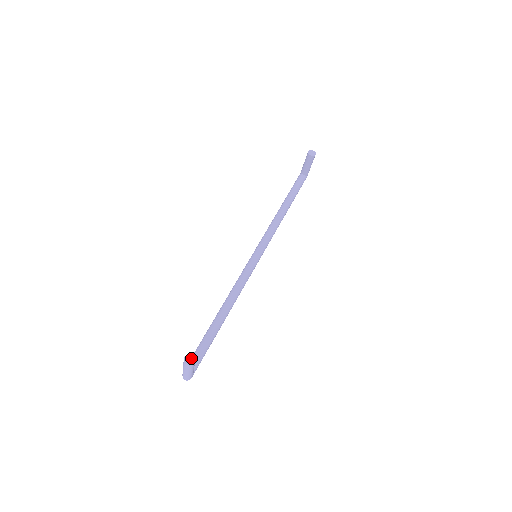
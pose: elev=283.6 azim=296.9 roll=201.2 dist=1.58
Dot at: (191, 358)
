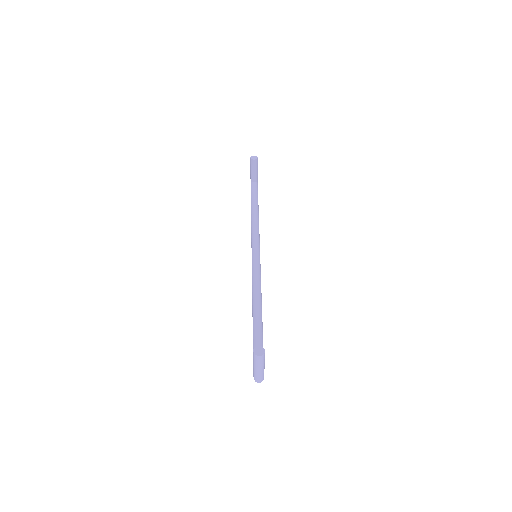
Dot at: (260, 349)
